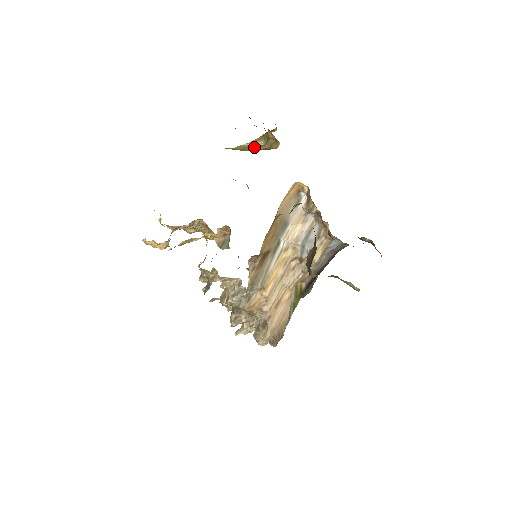
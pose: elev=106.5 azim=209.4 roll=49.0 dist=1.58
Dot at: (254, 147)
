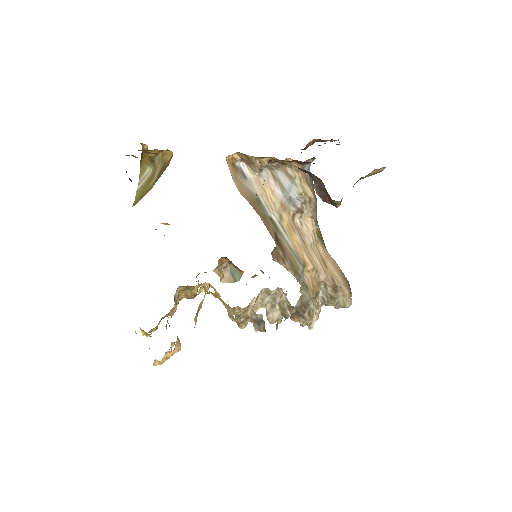
Dot at: (149, 180)
